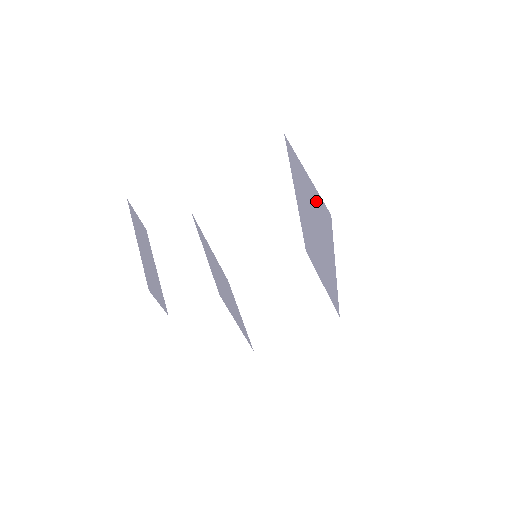
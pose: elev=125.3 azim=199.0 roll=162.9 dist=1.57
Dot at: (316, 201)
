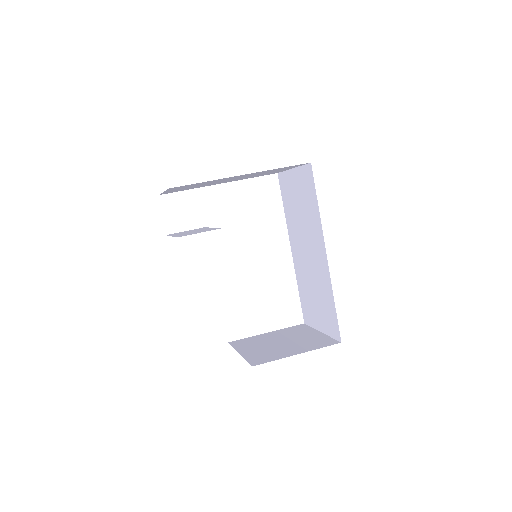
Dot at: (302, 184)
